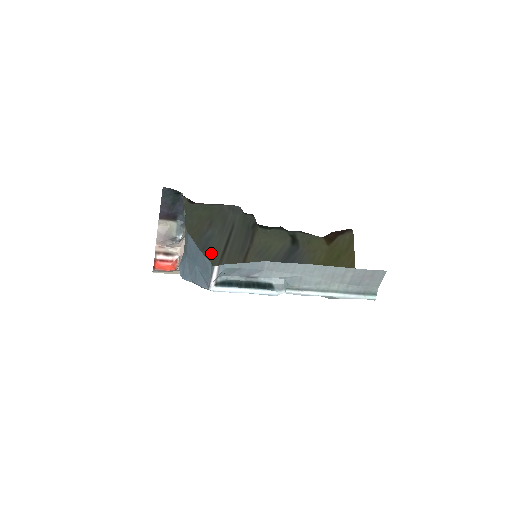
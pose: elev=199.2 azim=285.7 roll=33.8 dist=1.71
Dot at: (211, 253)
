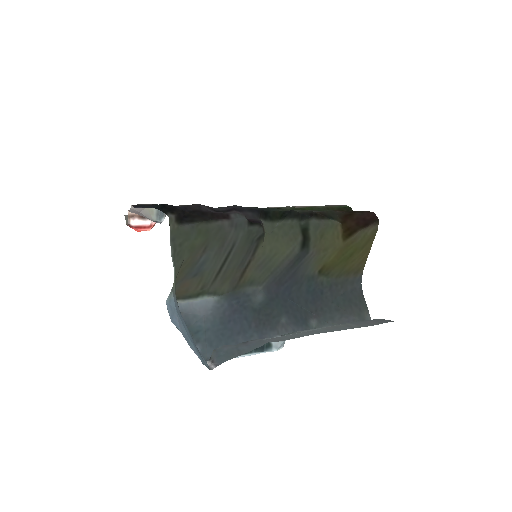
Dot at: (204, 277)
